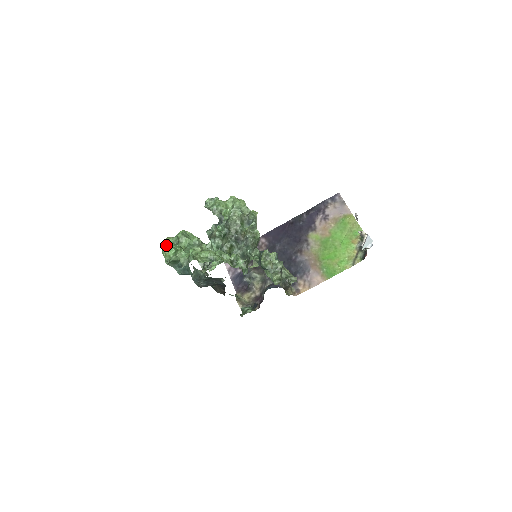
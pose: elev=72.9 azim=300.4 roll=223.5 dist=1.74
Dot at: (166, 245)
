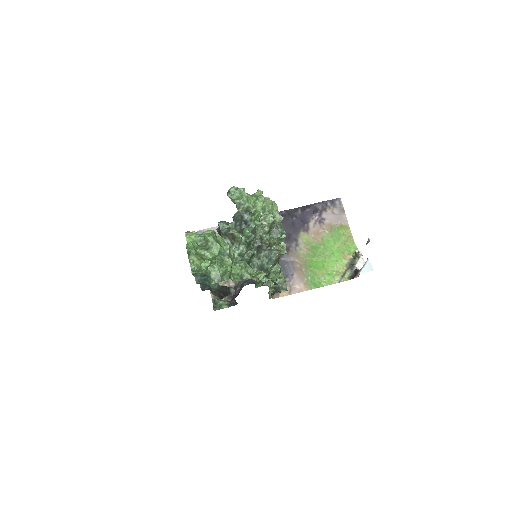
Dot at: (194, 249)
